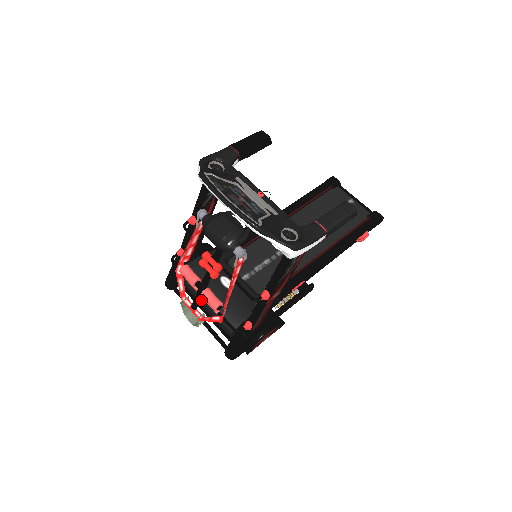
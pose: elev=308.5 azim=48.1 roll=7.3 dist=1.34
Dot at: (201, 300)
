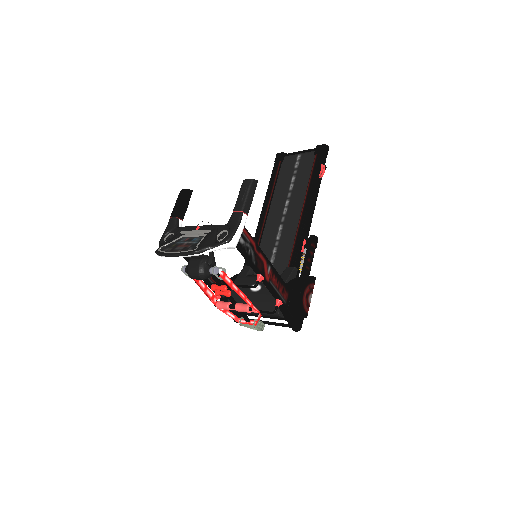
Dot at: occluded
